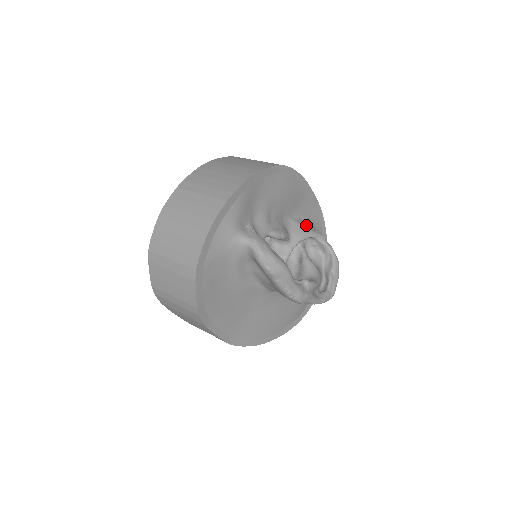
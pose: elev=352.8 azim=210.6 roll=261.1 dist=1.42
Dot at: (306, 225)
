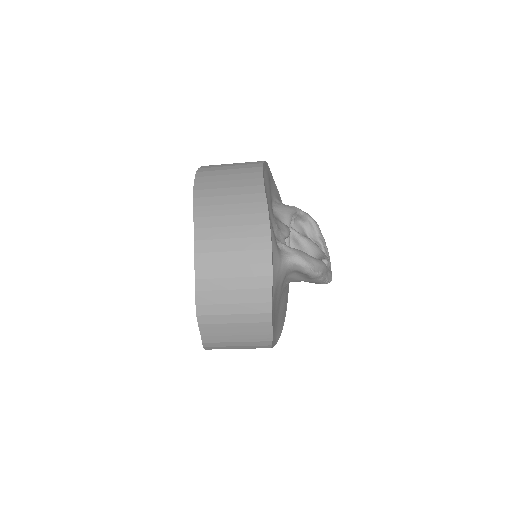
Dot at: (283, 205)
